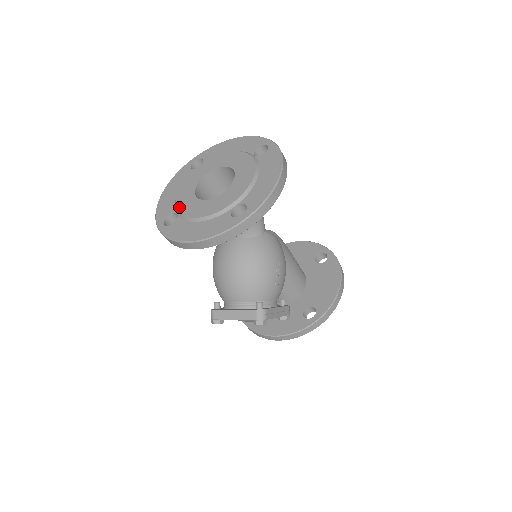
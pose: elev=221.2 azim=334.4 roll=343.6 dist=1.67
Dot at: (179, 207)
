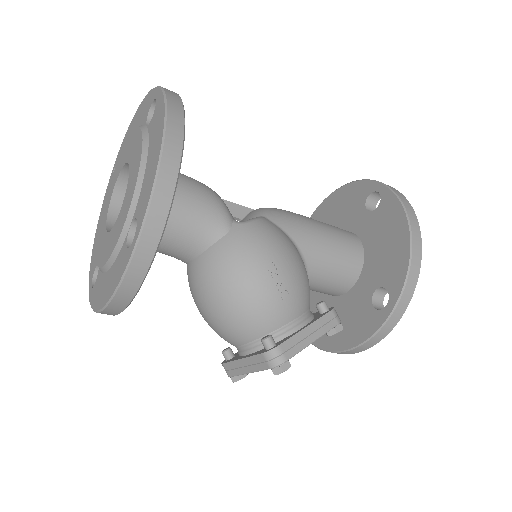
Dot at: (96, 254)
